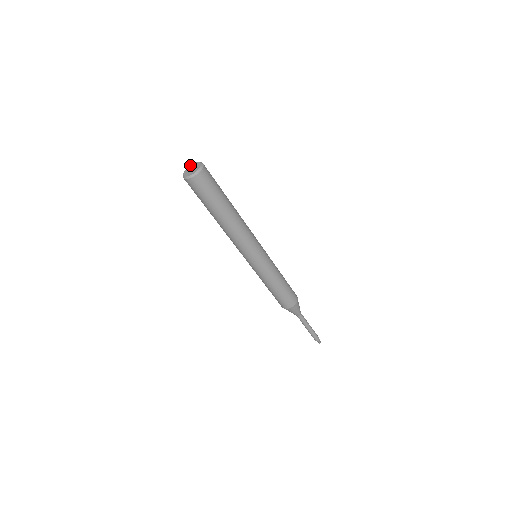
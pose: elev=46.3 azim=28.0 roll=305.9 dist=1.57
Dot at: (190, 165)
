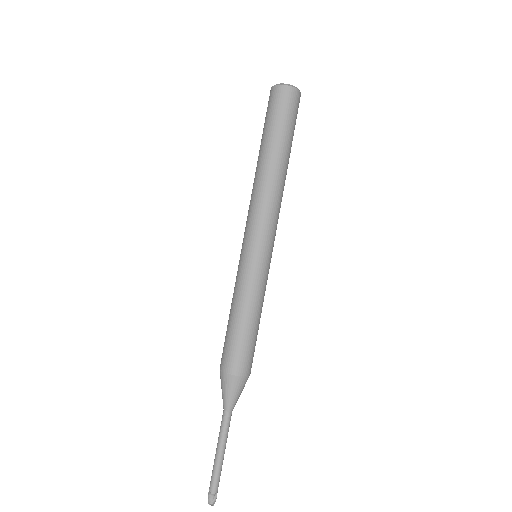
Dot at: occluded
